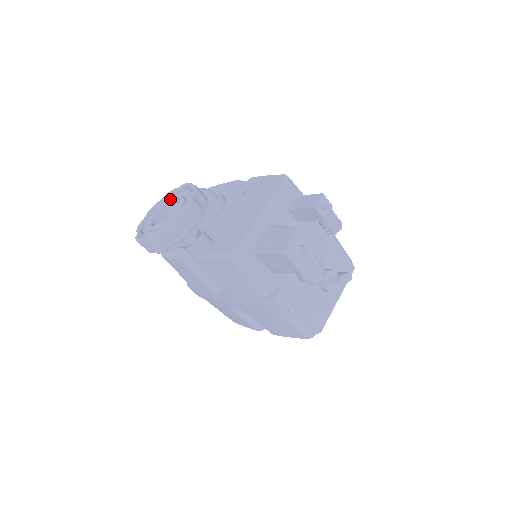
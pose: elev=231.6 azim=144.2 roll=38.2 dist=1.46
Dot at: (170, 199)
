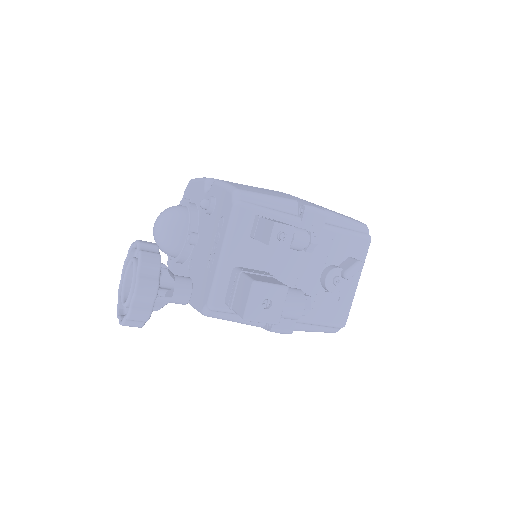
Dot at: (130, 262)
